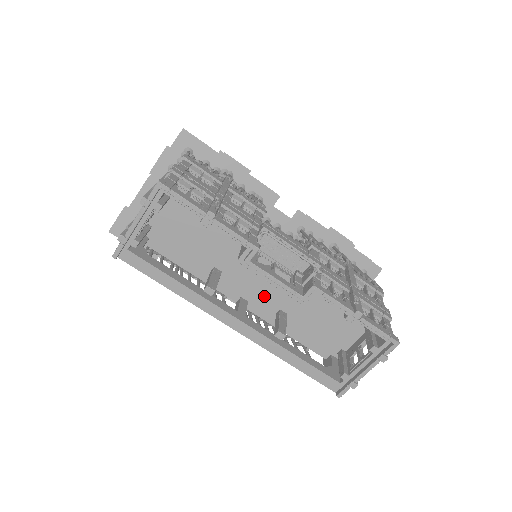
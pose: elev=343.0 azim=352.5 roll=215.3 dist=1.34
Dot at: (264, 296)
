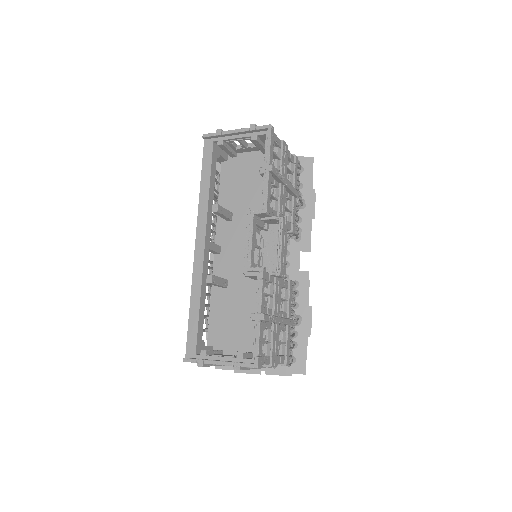
Dot at: (231, 261)
